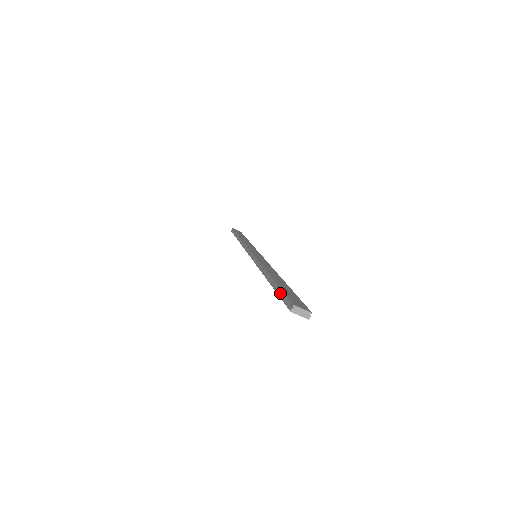
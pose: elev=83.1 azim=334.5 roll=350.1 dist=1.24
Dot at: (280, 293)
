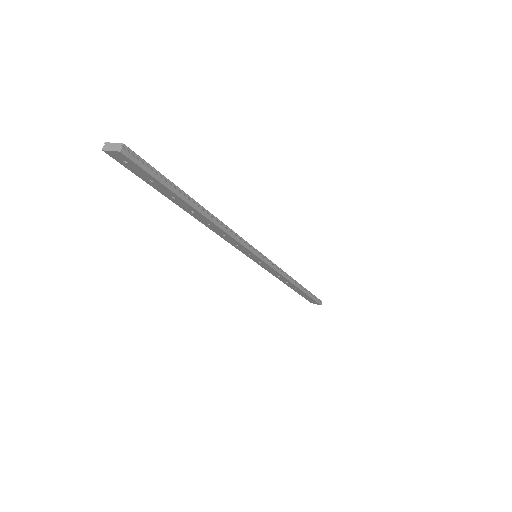
Dot at: occluded
